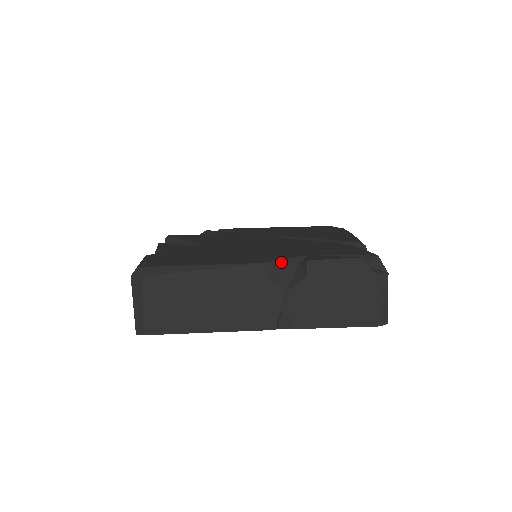
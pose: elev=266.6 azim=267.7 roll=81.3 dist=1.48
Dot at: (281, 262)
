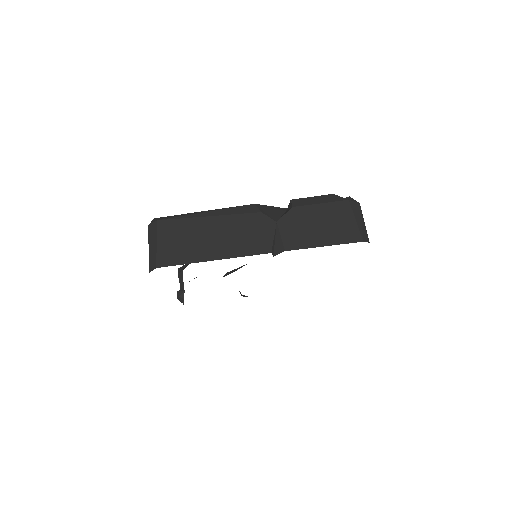
Dot at: (271, 207)
